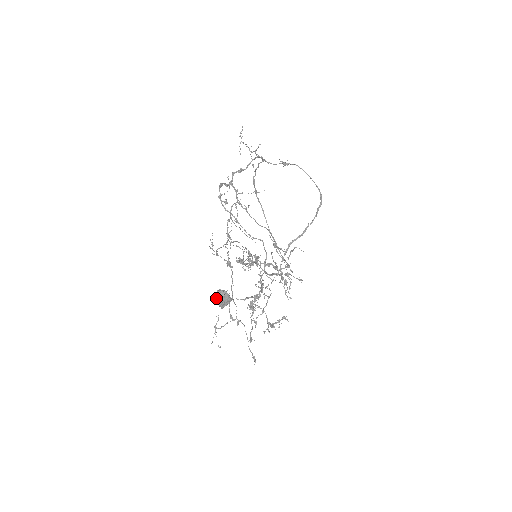
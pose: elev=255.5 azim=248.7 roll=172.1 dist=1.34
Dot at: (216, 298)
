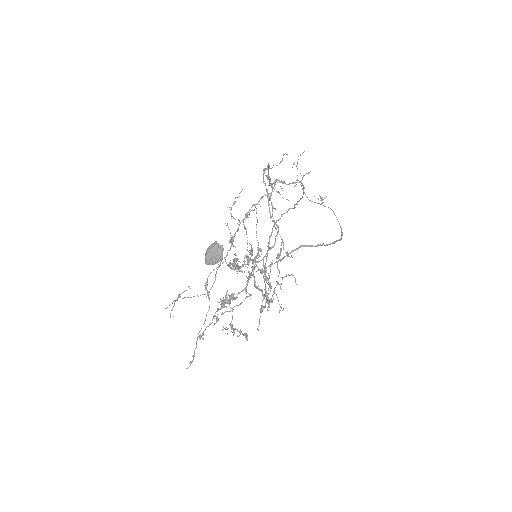
Dot at: (209, 248)
